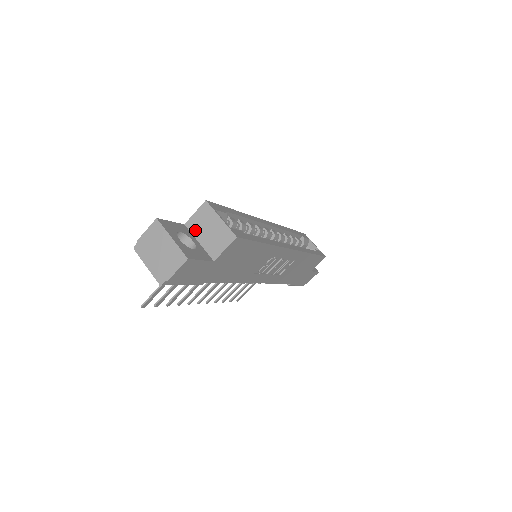
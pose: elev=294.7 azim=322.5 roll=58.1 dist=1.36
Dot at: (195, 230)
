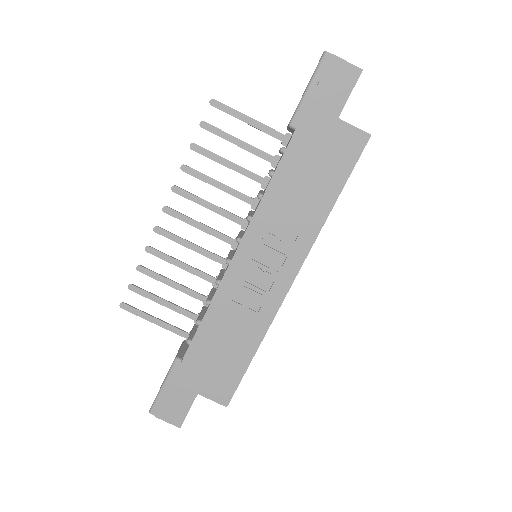
Dot at: occluded
